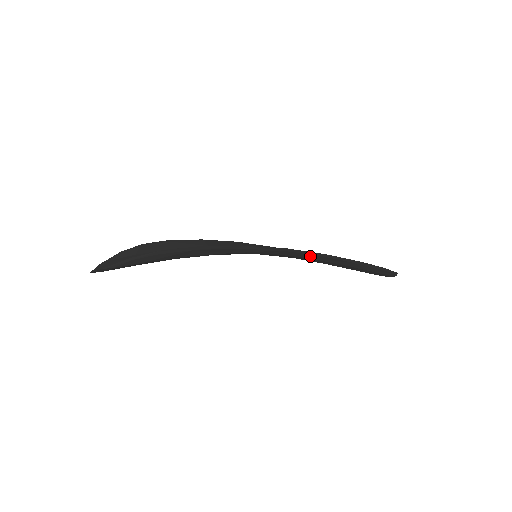
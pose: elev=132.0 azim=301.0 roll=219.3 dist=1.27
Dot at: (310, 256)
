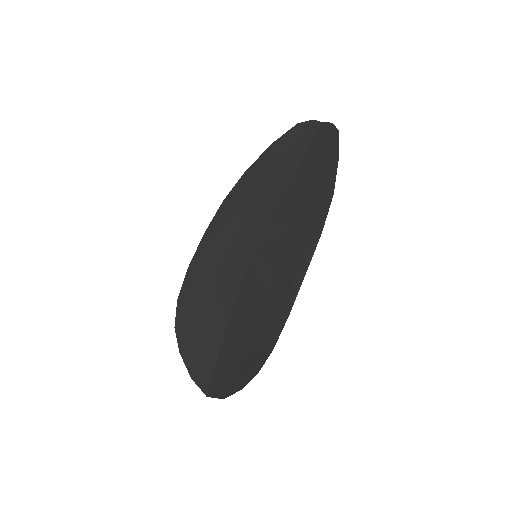
Dot at: (304, 234)
